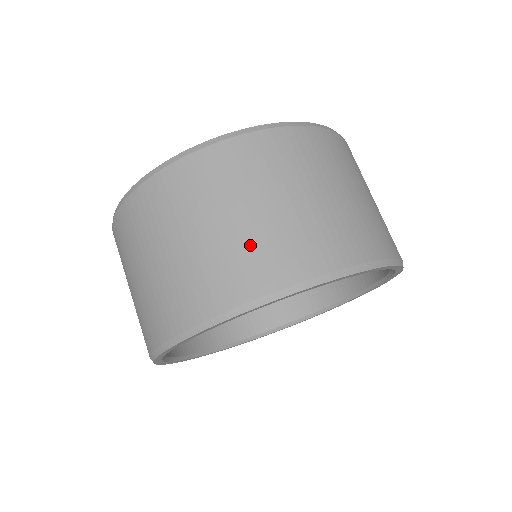
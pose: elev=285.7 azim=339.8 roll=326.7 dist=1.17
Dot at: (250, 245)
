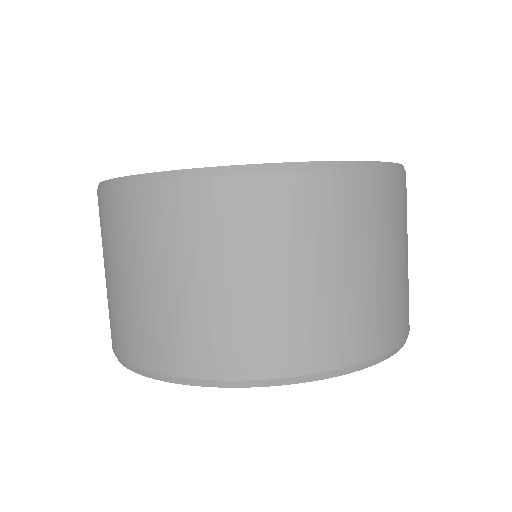
Dot at: (382, 300)
